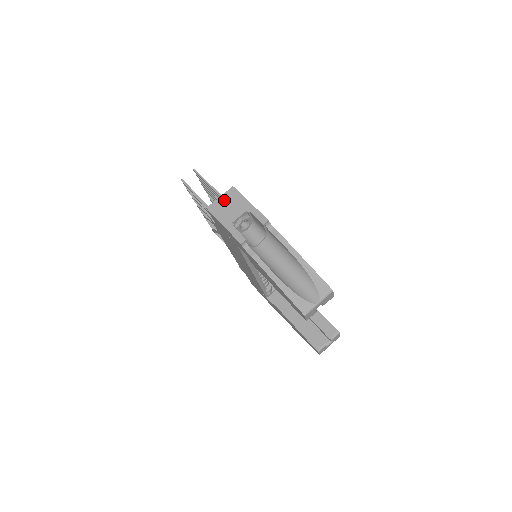
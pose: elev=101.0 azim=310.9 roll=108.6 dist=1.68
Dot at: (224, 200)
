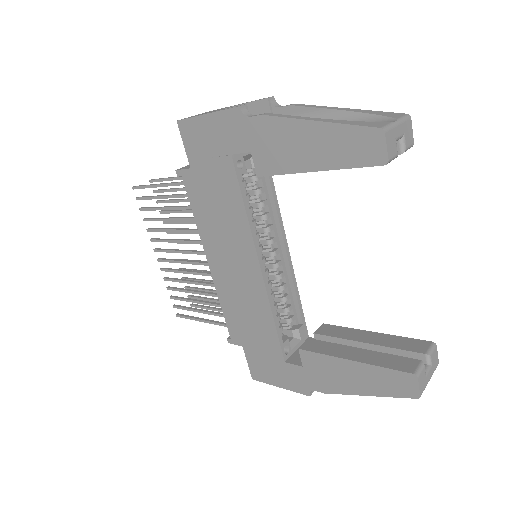
Dot at: (202, 113)
